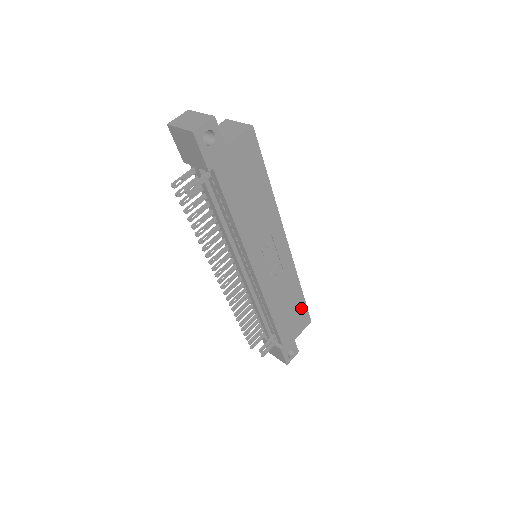
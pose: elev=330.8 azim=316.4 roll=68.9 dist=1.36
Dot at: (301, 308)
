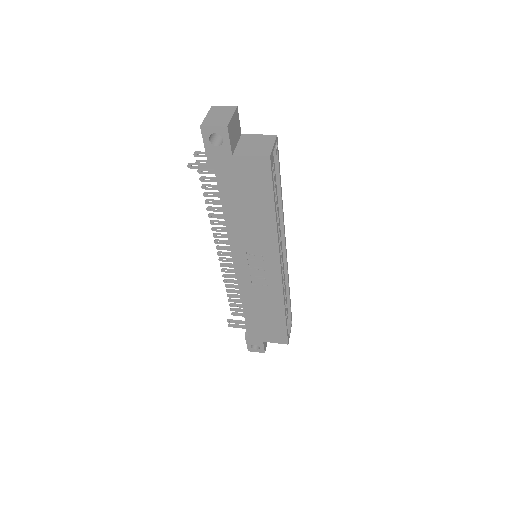
Dot at: (280, 326)
